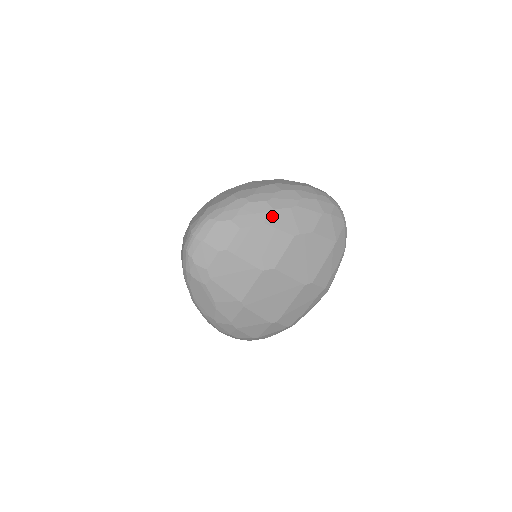
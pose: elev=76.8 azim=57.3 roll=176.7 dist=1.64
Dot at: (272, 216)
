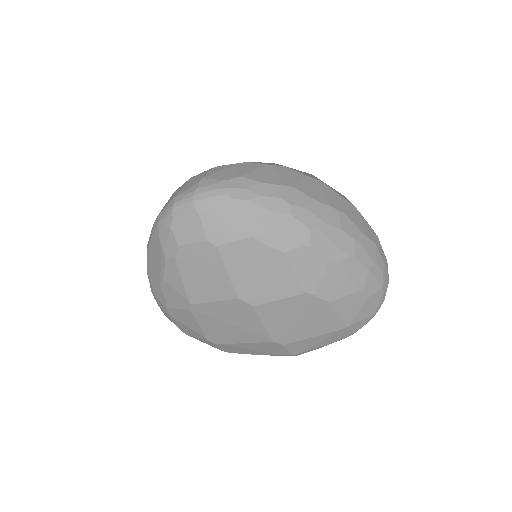
Dot at: (301, 252)
